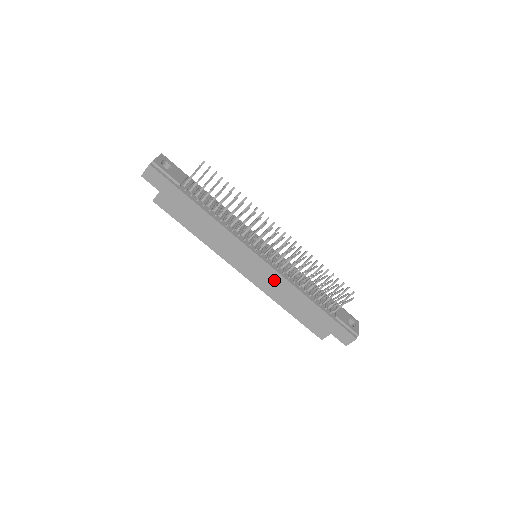
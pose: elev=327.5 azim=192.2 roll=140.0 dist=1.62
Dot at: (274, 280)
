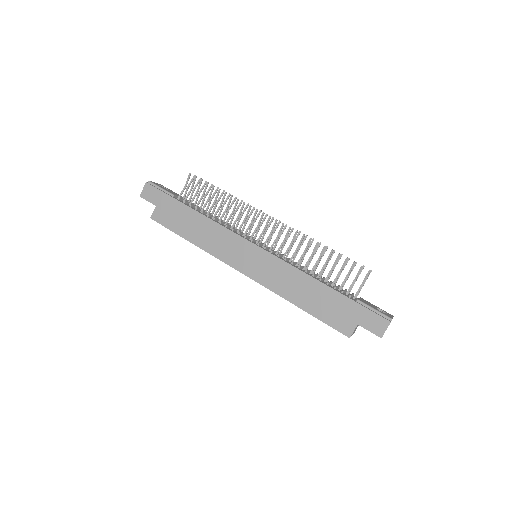
Dot at: (276, 269)
